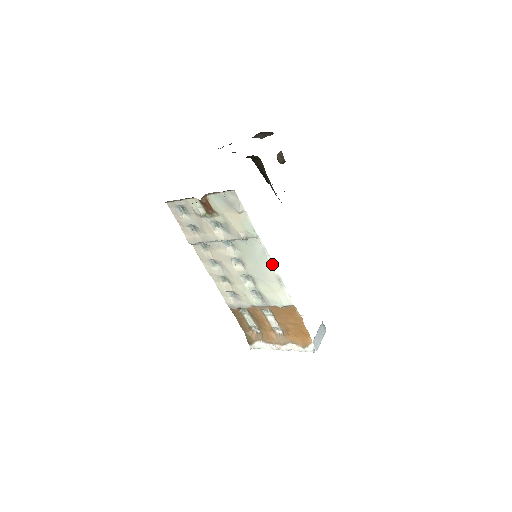
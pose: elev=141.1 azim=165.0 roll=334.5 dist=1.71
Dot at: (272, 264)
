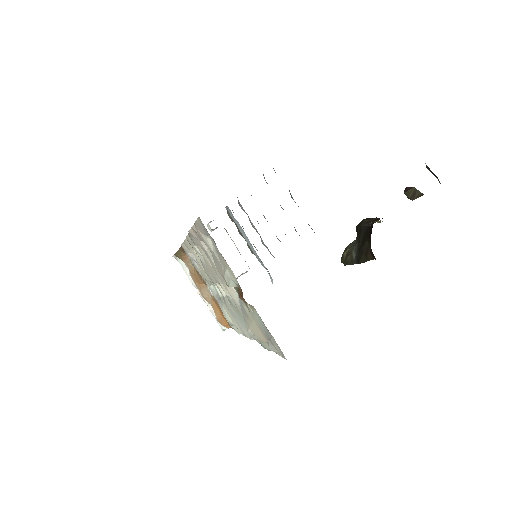
Dot at: occluded
